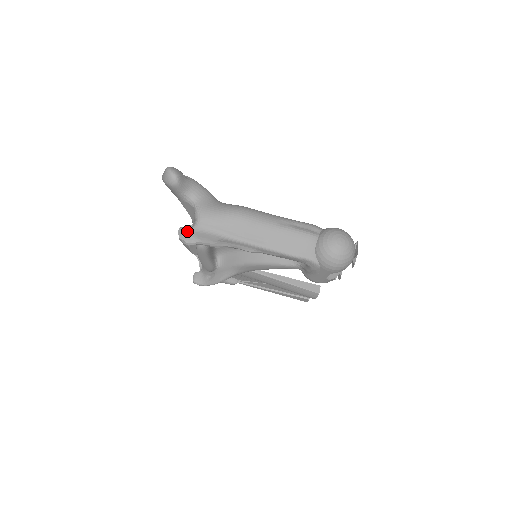
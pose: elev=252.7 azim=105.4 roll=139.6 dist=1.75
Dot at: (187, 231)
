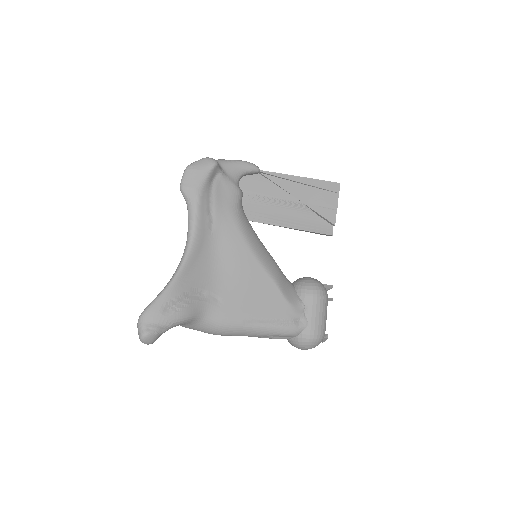
Dot at: occluded
